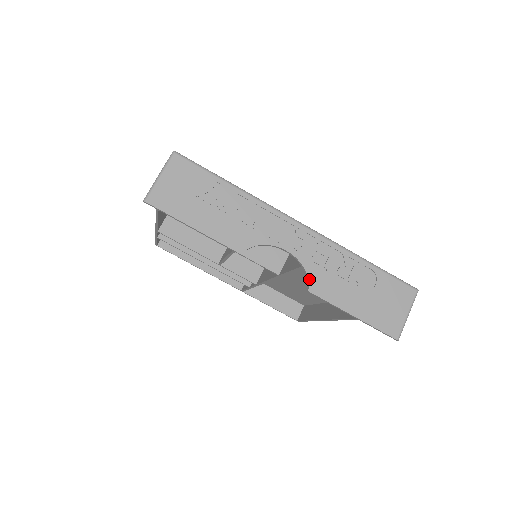
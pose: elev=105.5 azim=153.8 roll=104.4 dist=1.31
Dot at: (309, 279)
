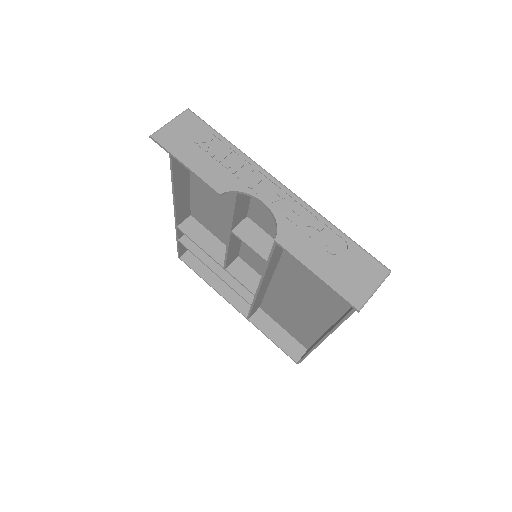
Dot at: (278, 230)
